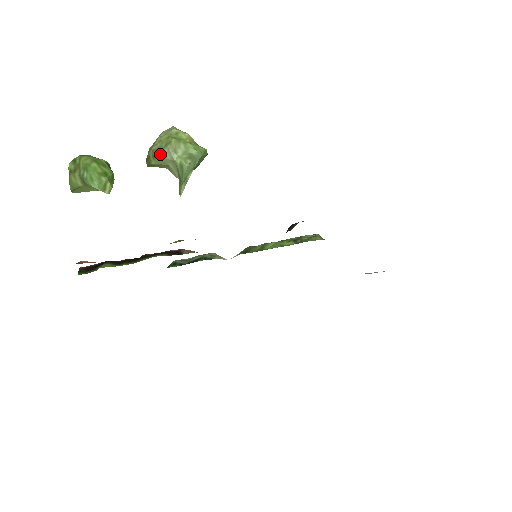
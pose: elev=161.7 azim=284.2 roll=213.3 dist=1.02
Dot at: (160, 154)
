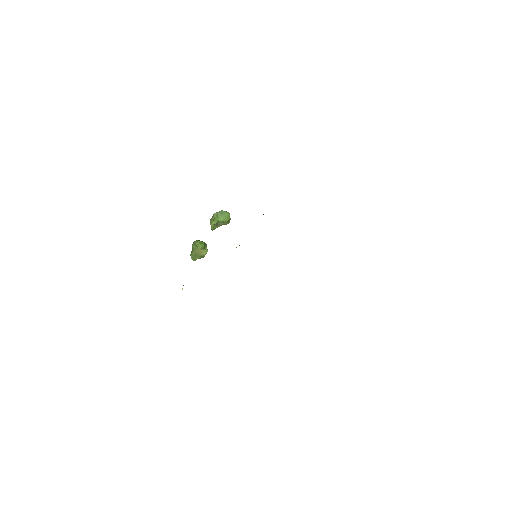
Dot at: (211, 218)
